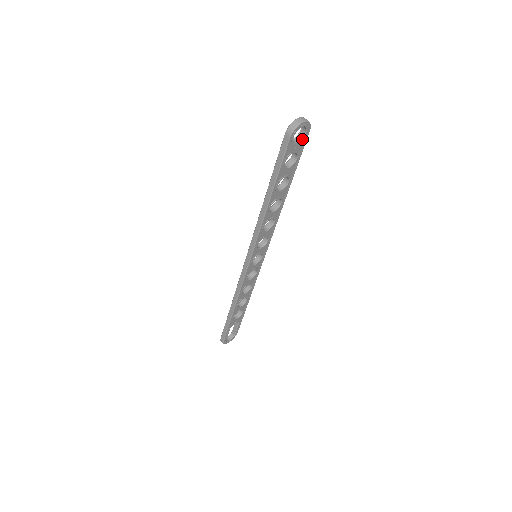
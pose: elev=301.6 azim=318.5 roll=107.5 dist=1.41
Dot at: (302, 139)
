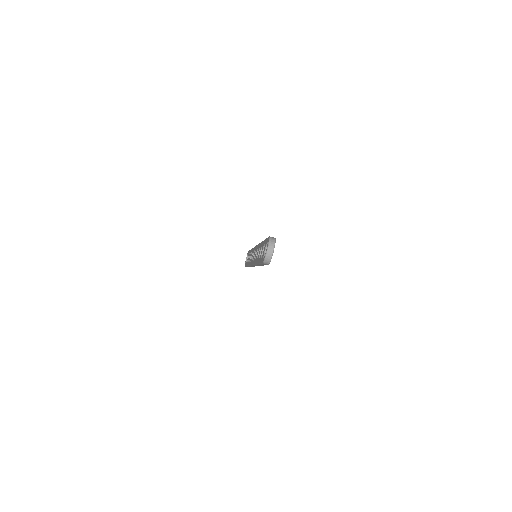
Dot at: occluded
